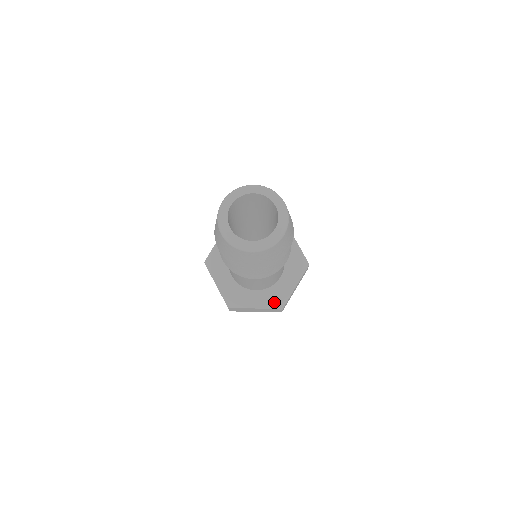
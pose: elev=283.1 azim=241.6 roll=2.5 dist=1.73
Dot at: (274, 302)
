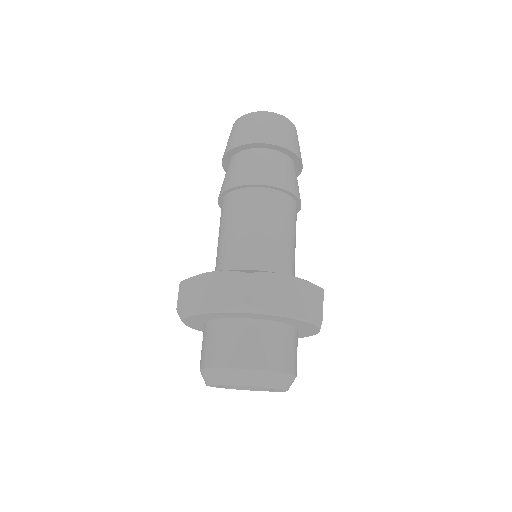
Dot at: occluded
